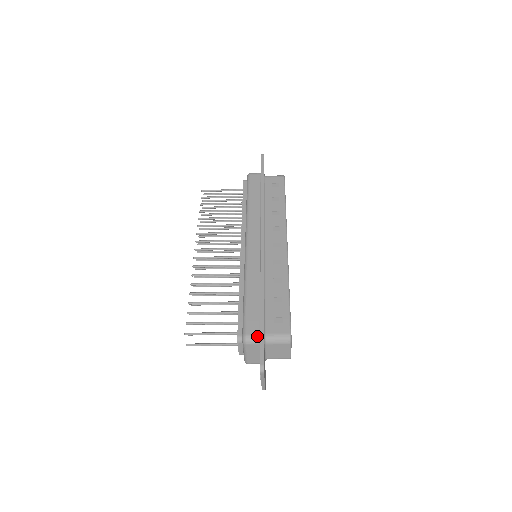
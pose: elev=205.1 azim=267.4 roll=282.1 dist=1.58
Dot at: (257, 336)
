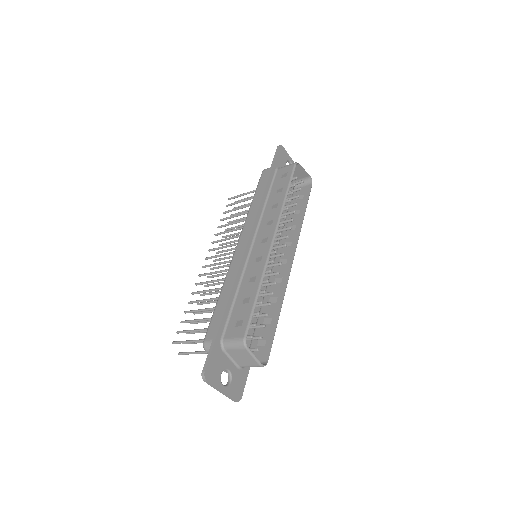
Dot at: occluded
